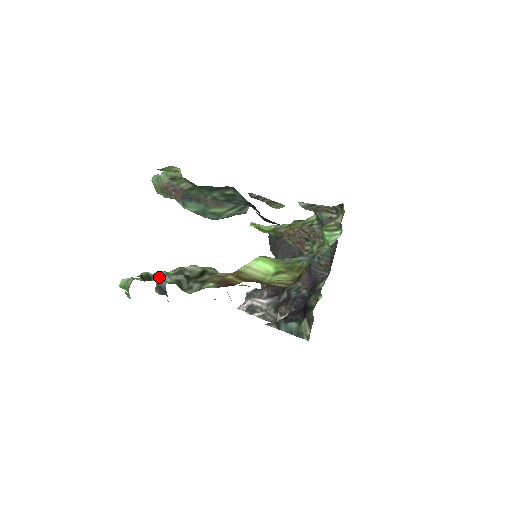
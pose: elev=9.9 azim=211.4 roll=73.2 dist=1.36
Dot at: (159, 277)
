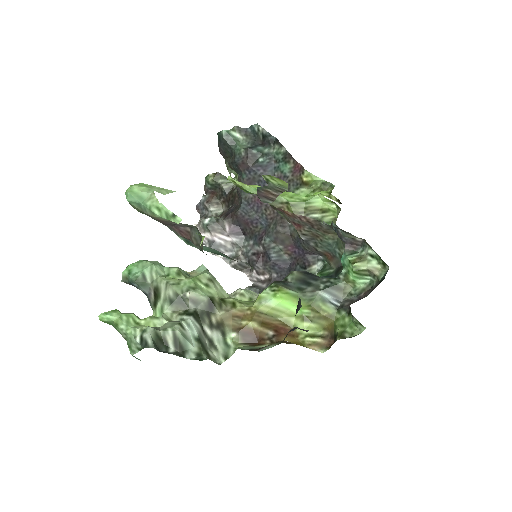
Dot at: (178, 344)
